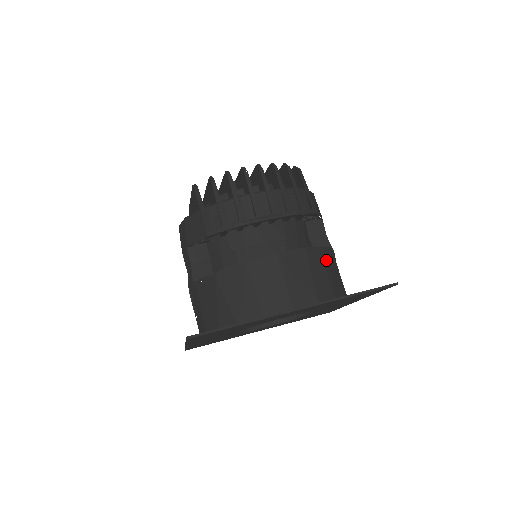
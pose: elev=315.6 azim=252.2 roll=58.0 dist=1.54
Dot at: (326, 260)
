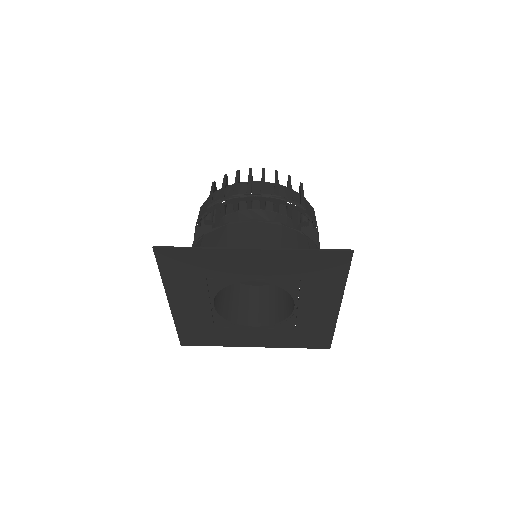
Dot at: (302, 241)
